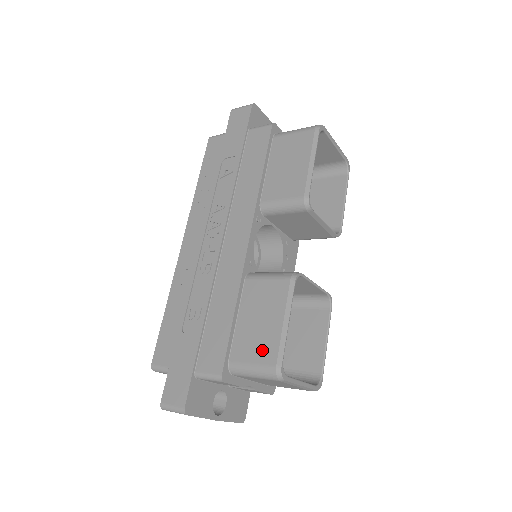
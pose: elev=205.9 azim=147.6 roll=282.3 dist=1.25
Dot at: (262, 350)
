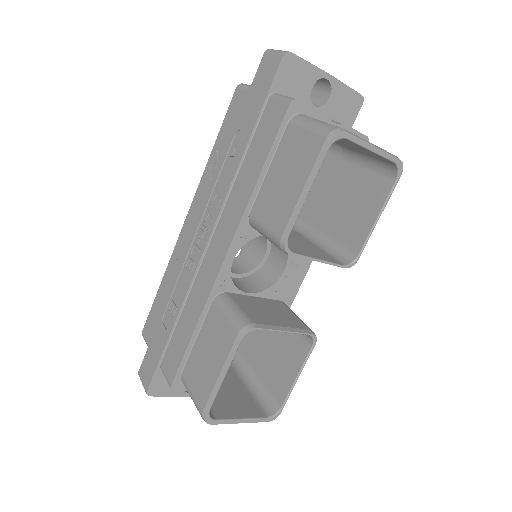
Dot at: (200, 387)
